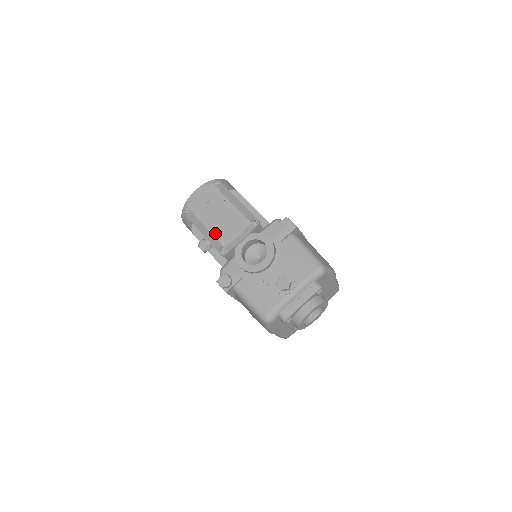
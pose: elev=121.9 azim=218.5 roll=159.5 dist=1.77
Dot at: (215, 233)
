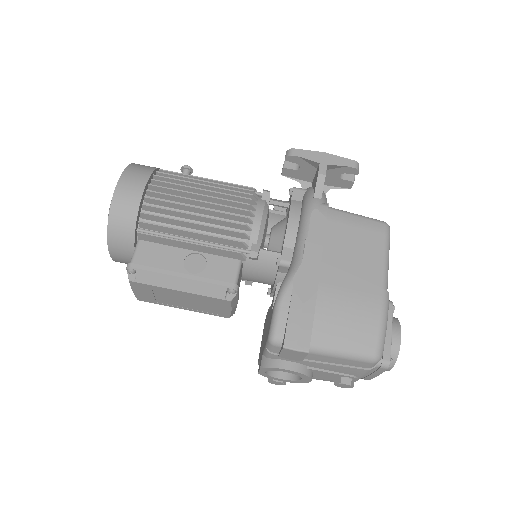
Dot at: (202, 312)
